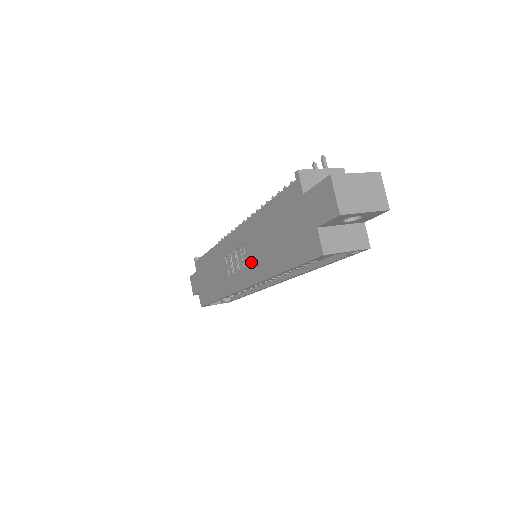
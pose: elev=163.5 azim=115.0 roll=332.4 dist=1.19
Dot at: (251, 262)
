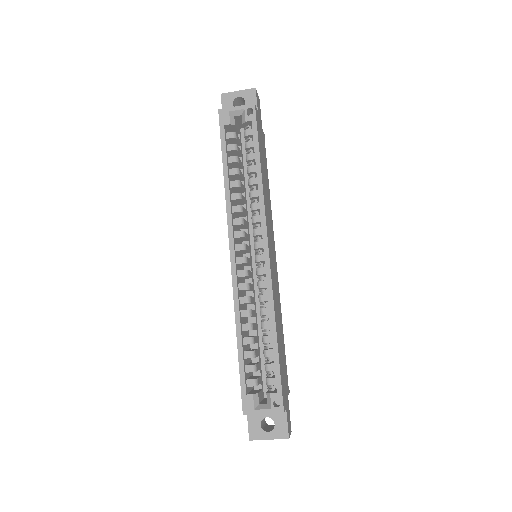
Dot at: occluded
